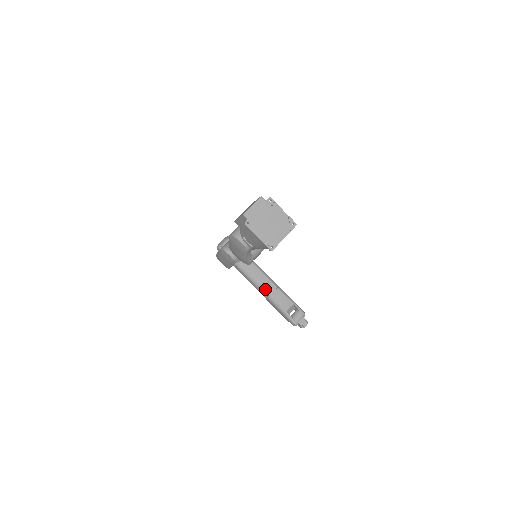
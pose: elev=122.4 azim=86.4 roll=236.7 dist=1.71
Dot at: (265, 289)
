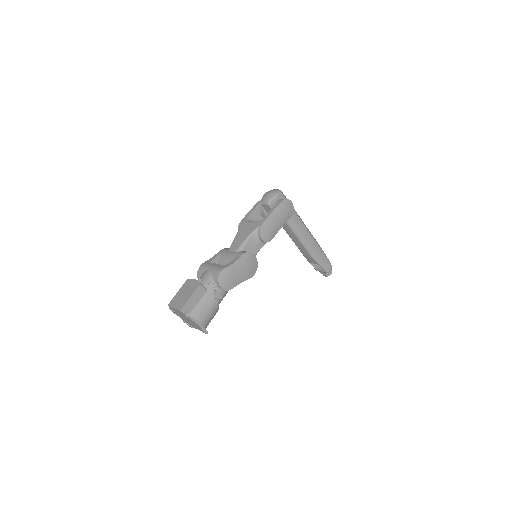
Dot at: (295, 244)
